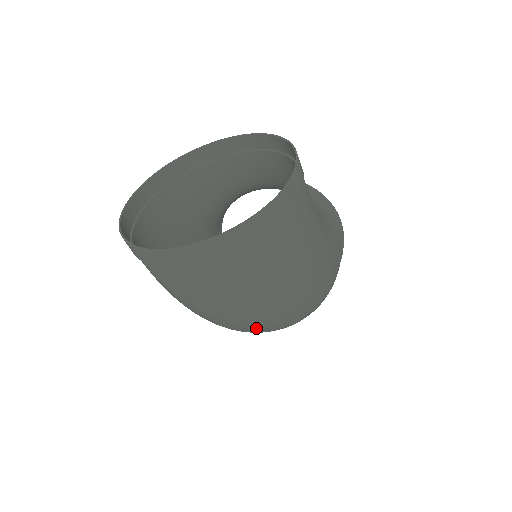
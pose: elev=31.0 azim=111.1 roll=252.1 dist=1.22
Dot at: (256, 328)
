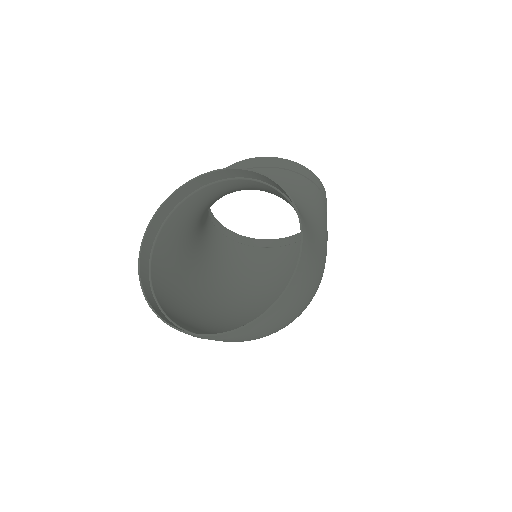
Dot at: occluded
